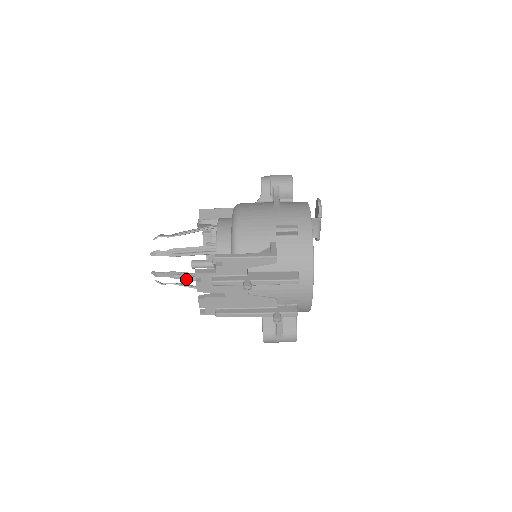
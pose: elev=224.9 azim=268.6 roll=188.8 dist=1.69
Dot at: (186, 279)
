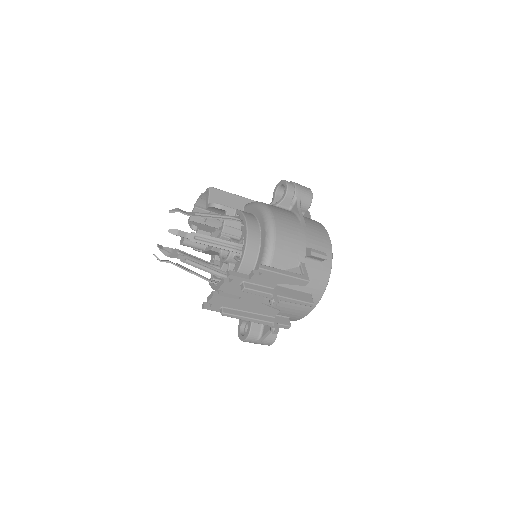
Dot at: (197, 267)
